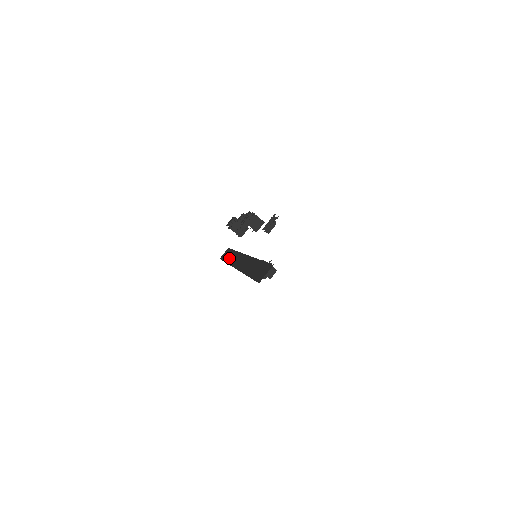
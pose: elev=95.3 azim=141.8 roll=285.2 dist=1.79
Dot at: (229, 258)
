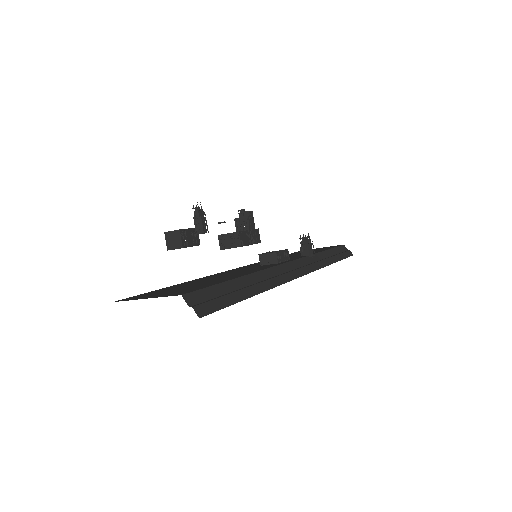
Dot at: occluded
